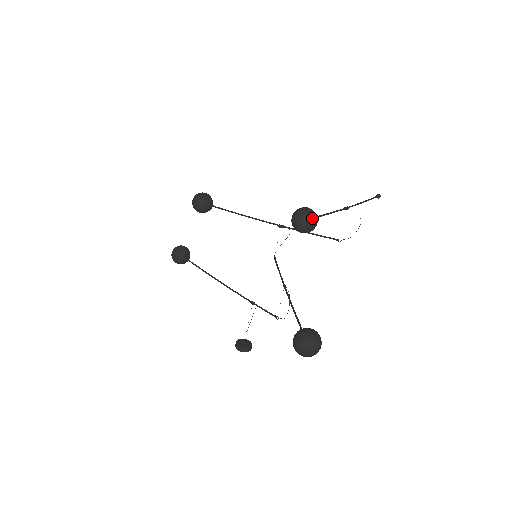
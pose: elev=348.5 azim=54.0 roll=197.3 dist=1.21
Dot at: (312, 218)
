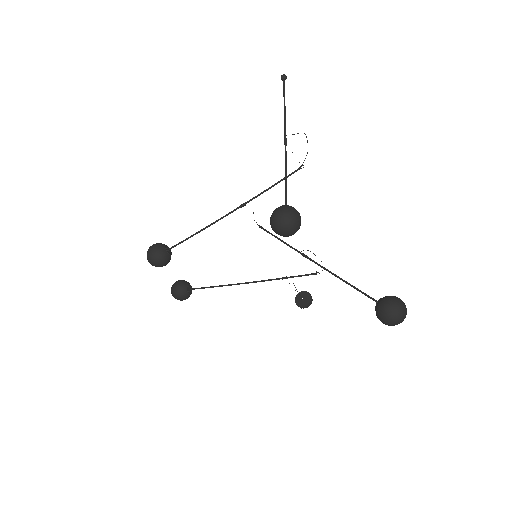
Dot at: (294, 218)
